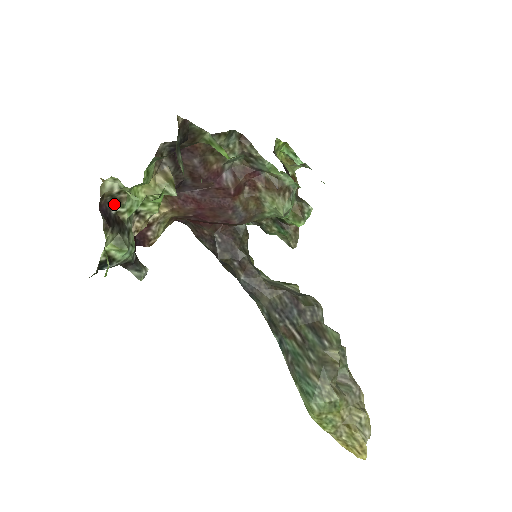
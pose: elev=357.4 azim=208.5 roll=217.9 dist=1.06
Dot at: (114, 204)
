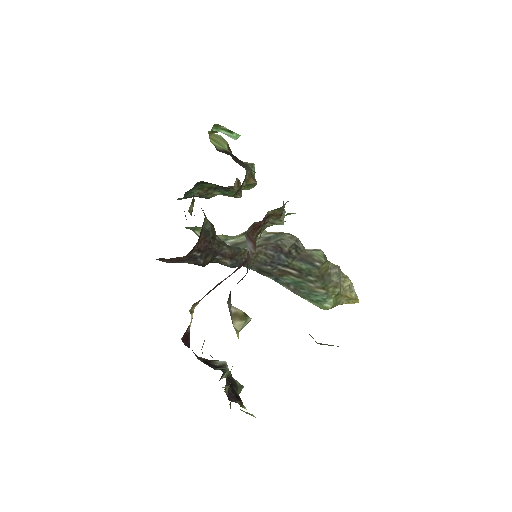
Dot at: (226, 381)
